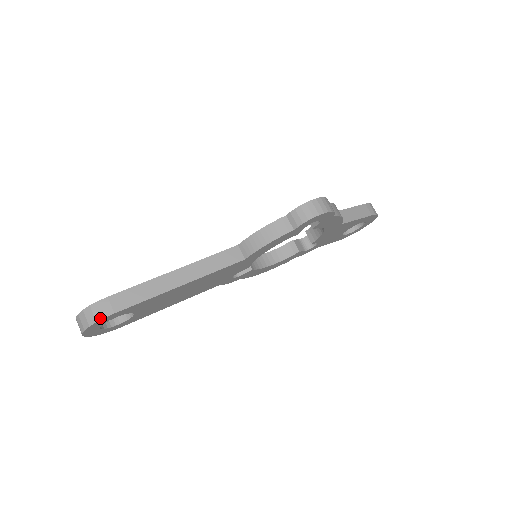
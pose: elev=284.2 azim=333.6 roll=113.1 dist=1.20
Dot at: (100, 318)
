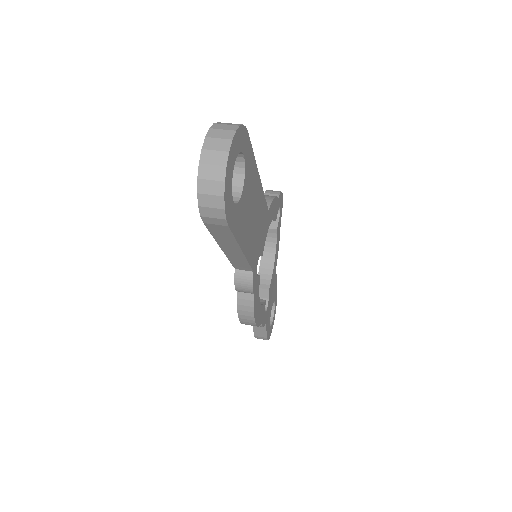
Dot at: (242, 125)
